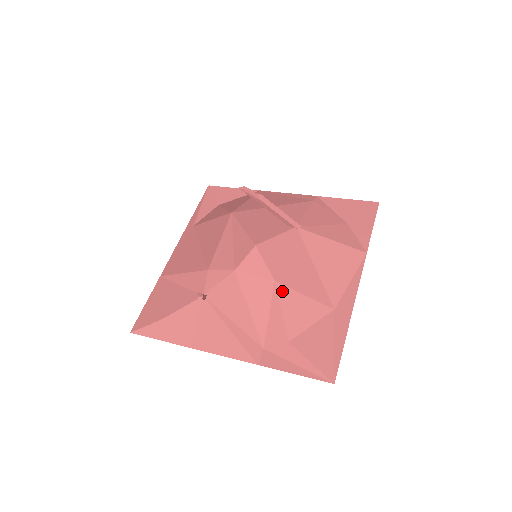
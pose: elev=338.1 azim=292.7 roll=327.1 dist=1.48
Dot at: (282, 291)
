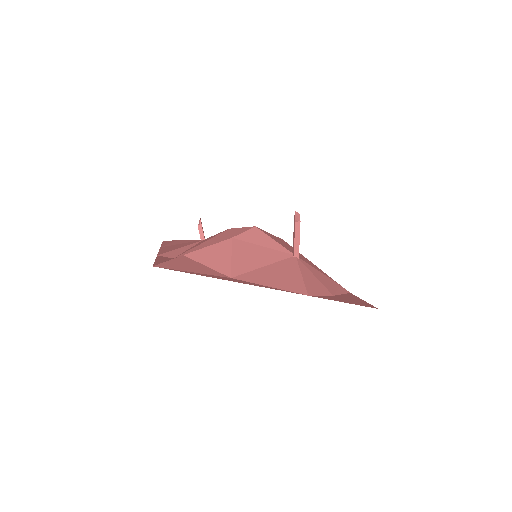
Dot at: (226, 243)
